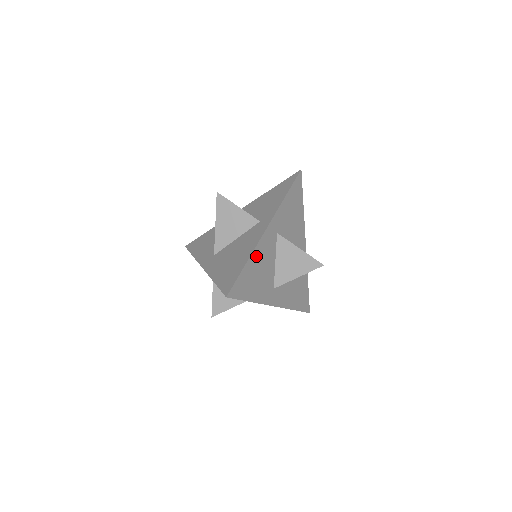
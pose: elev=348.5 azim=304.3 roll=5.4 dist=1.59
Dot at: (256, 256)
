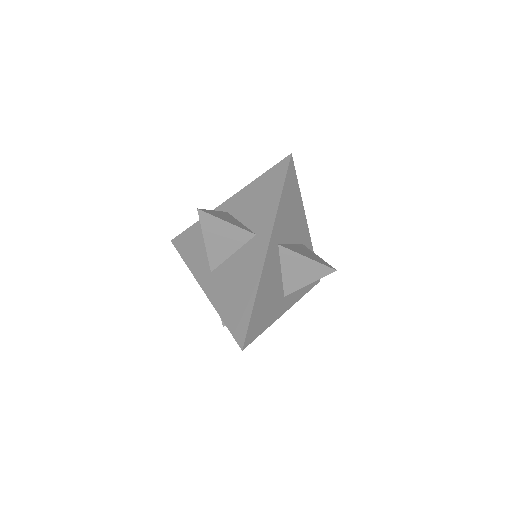
Dot at: (262, 287)
